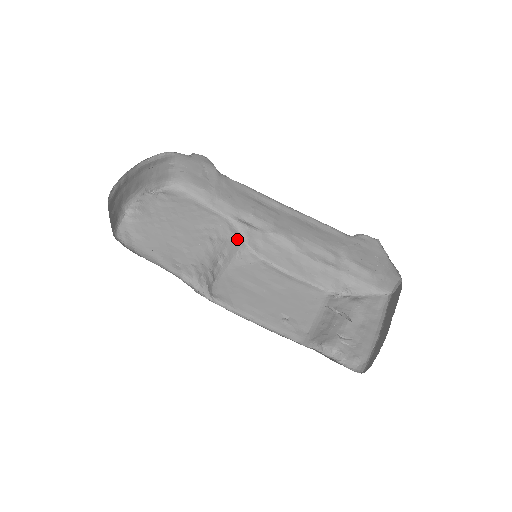
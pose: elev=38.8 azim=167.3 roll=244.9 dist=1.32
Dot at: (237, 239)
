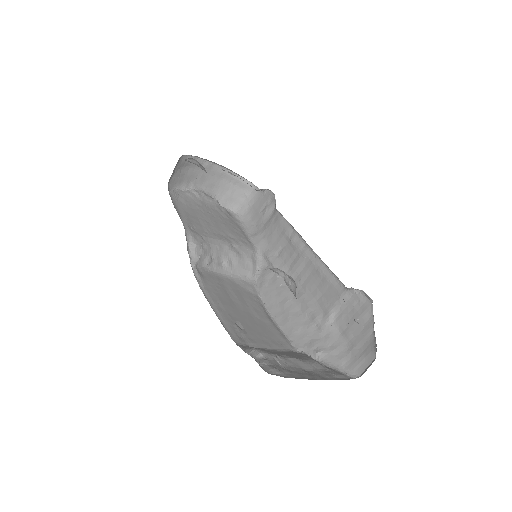
Dot at: (252, 268)
